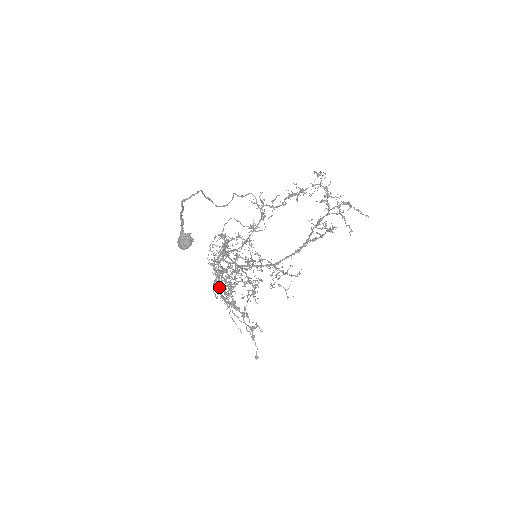
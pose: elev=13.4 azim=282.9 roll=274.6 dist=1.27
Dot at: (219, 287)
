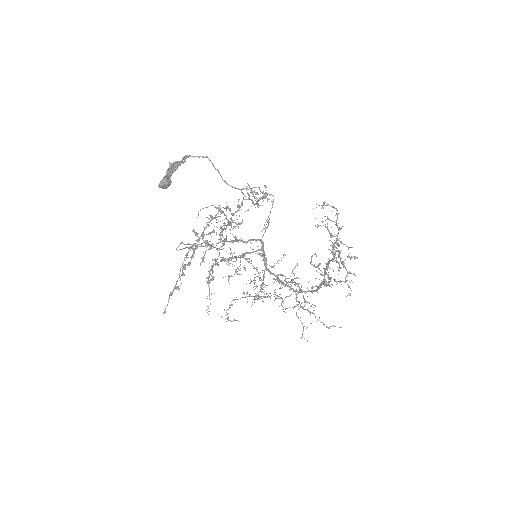
Dot at: (192, 247)
